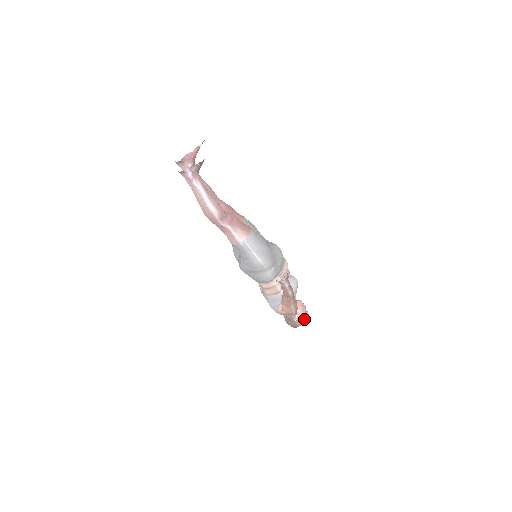
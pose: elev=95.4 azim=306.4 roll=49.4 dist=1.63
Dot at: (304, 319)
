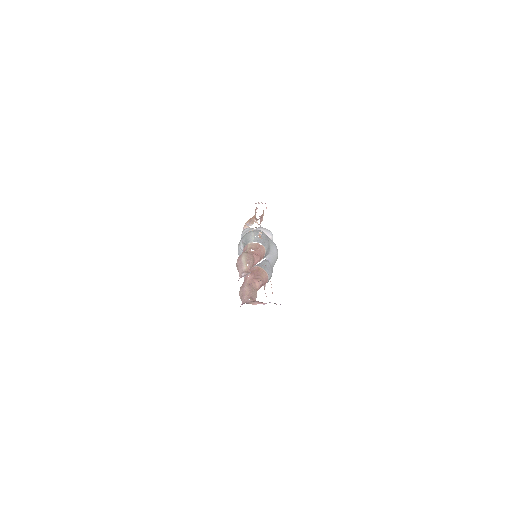
Dot at: occluded
